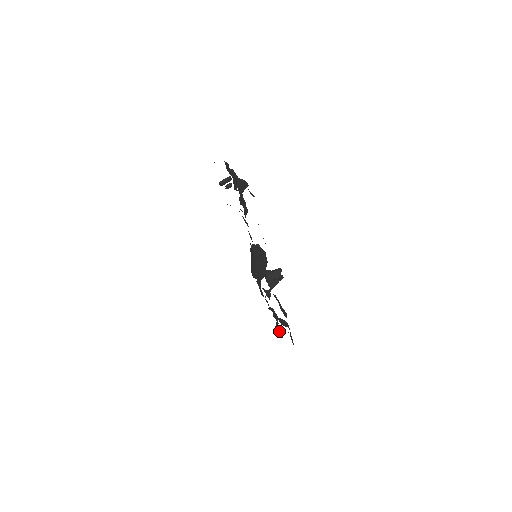
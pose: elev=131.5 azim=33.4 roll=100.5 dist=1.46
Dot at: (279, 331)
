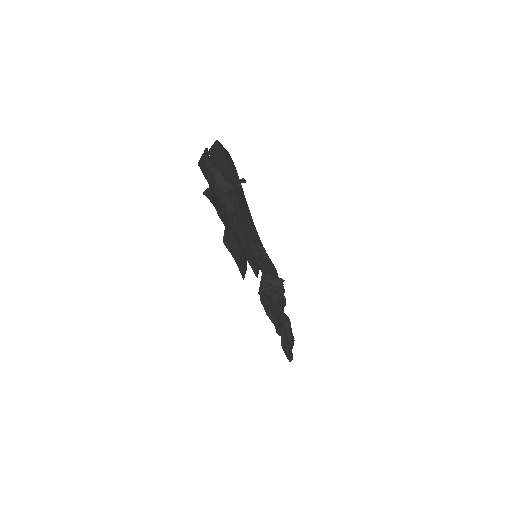
Dot at: occluded
